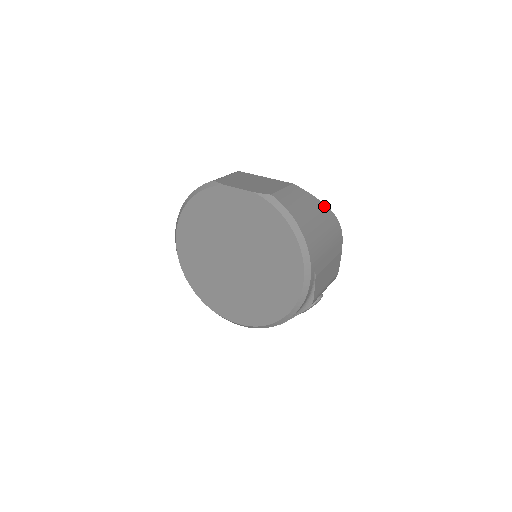
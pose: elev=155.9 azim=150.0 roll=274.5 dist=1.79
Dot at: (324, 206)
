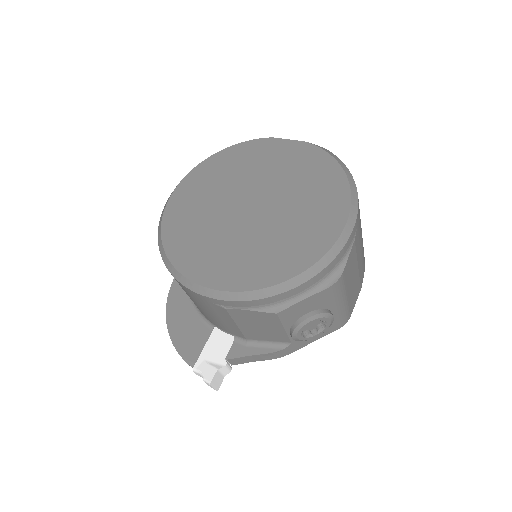
Dot at: occluded
